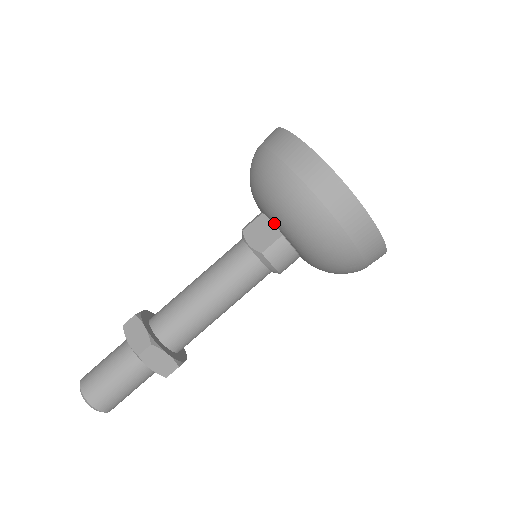
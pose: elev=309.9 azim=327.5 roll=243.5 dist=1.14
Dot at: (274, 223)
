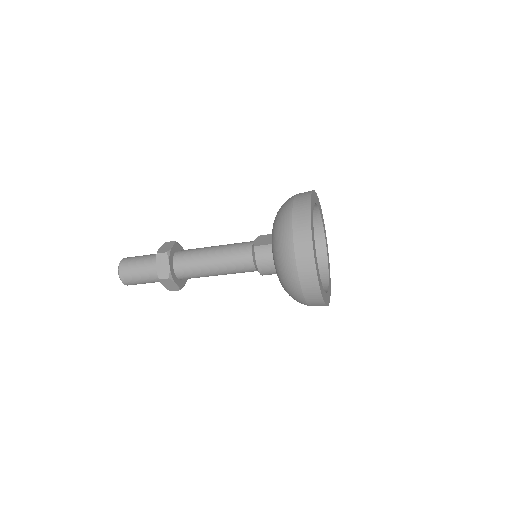
Dot at: occluded
